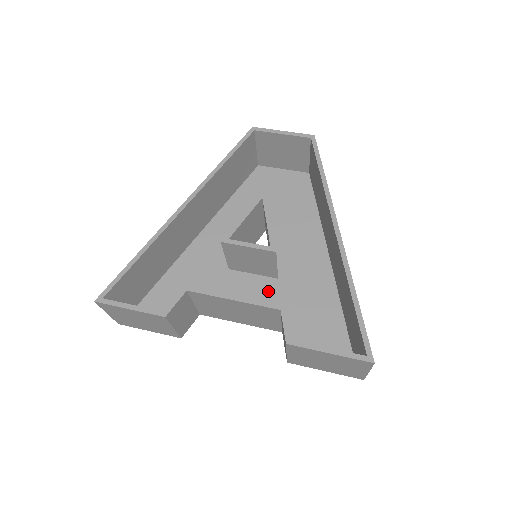
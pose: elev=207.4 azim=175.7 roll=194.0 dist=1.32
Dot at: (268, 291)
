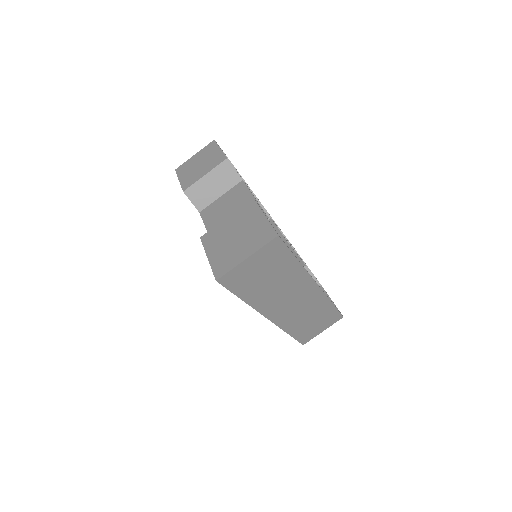
Dot at: occluded
